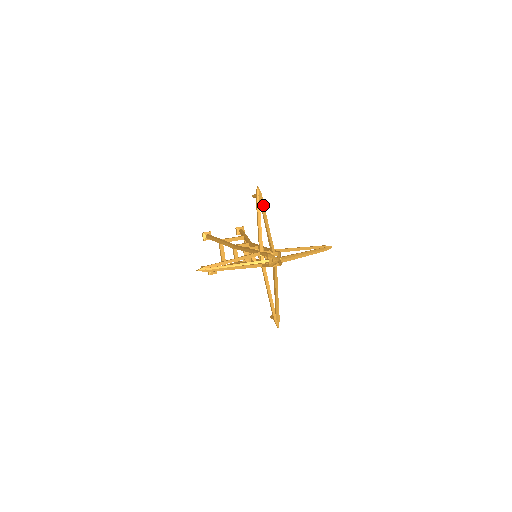
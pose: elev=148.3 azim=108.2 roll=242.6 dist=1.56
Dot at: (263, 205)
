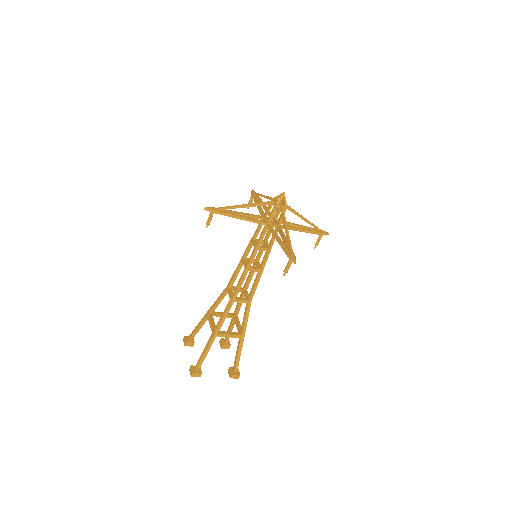
Dot at: (259, 197)
